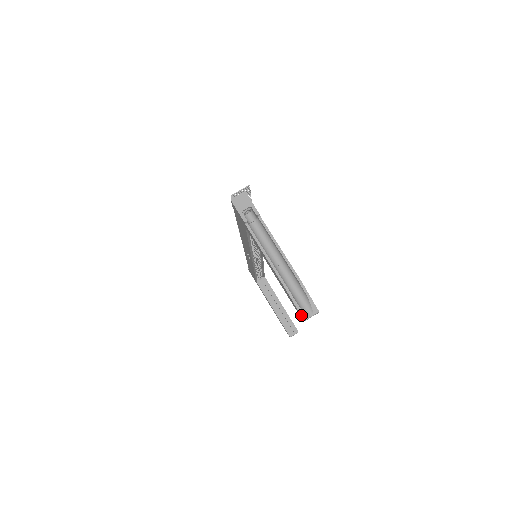
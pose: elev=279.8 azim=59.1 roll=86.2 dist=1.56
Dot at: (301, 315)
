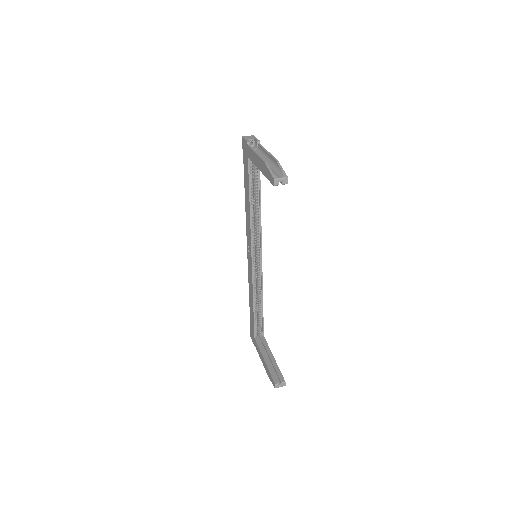
Dot at: (272, 176)
